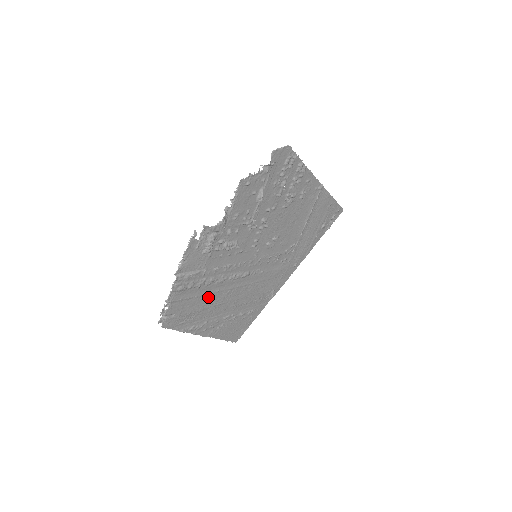
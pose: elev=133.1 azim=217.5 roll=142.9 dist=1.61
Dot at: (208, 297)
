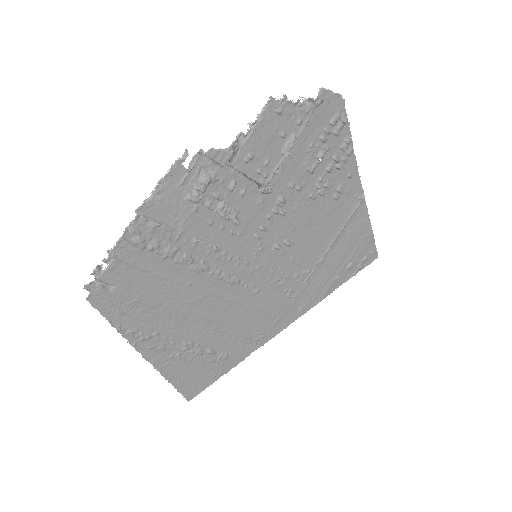
Dot at: (172, 287)
